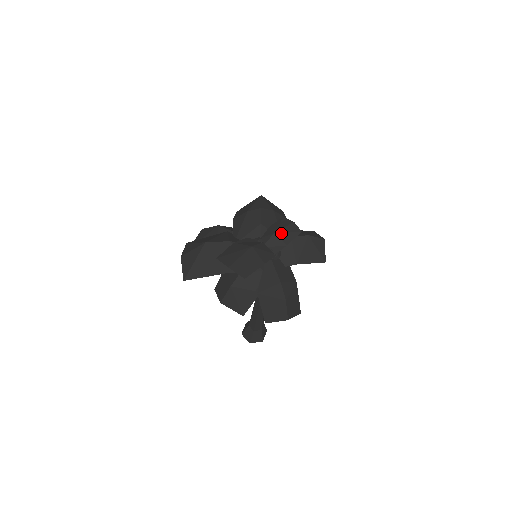
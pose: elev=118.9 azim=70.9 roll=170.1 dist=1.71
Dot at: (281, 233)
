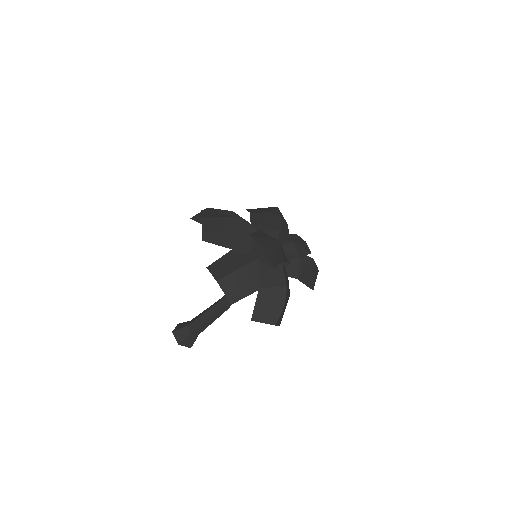
Dot at: (297, 245)
